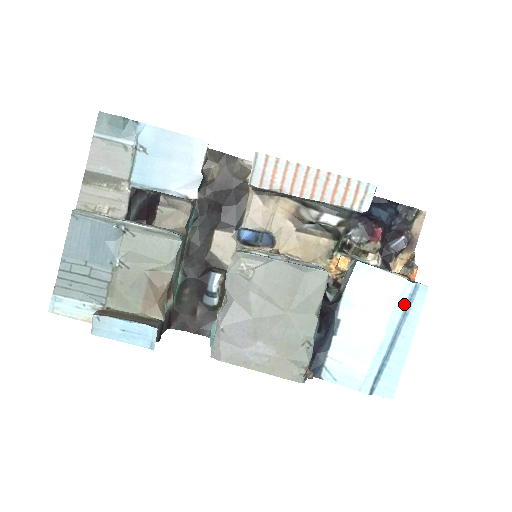
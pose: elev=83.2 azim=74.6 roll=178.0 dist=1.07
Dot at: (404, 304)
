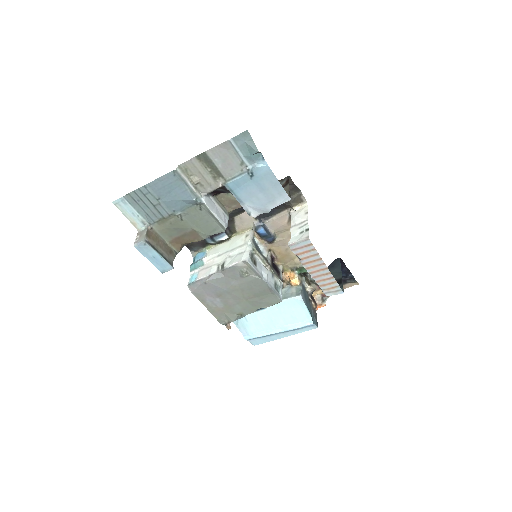
Dot at: (300, 327)
